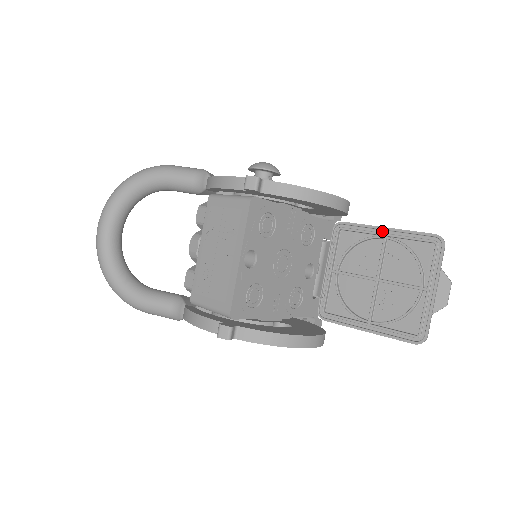
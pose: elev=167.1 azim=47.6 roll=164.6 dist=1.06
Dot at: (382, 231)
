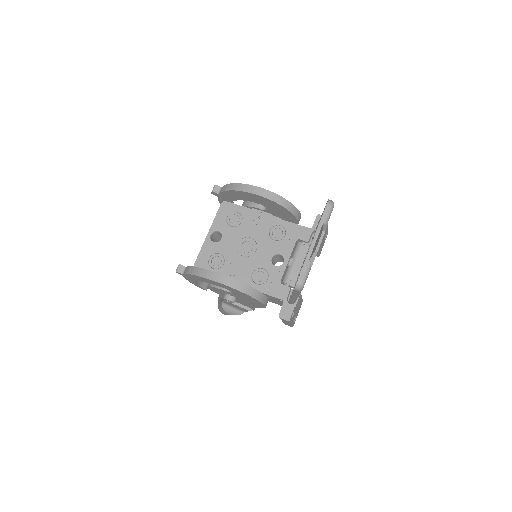
Dot at: occluded
